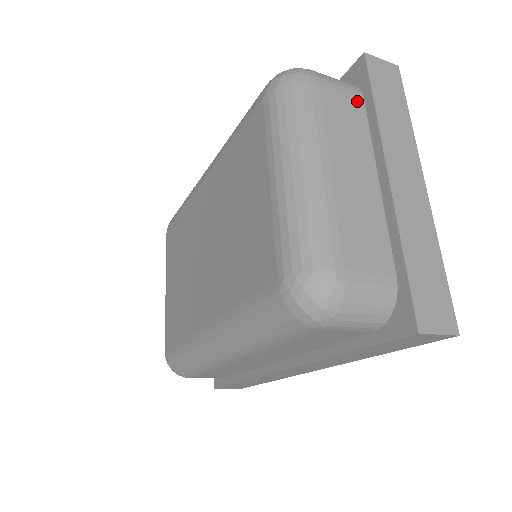
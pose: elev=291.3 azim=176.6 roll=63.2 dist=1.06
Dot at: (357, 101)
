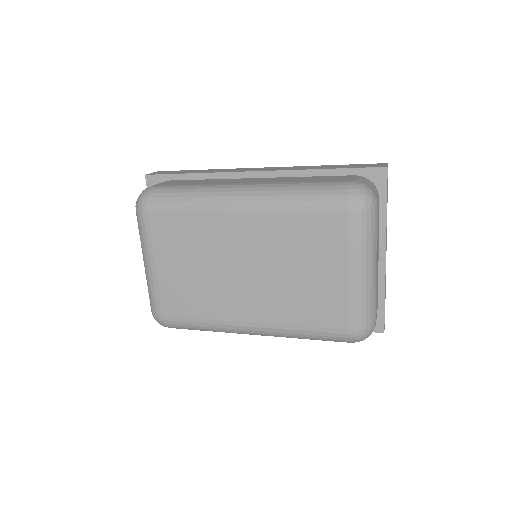
Dot at: (379, 204)
